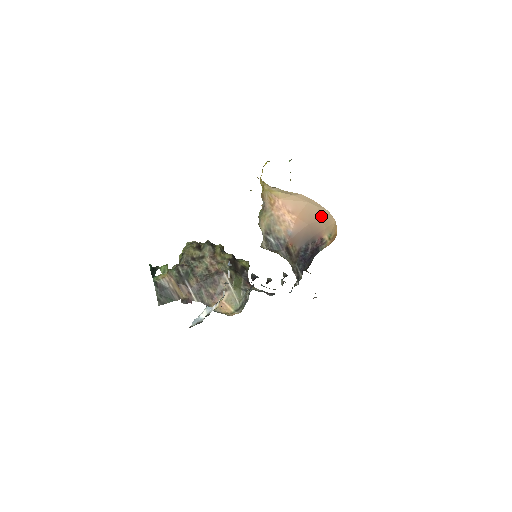
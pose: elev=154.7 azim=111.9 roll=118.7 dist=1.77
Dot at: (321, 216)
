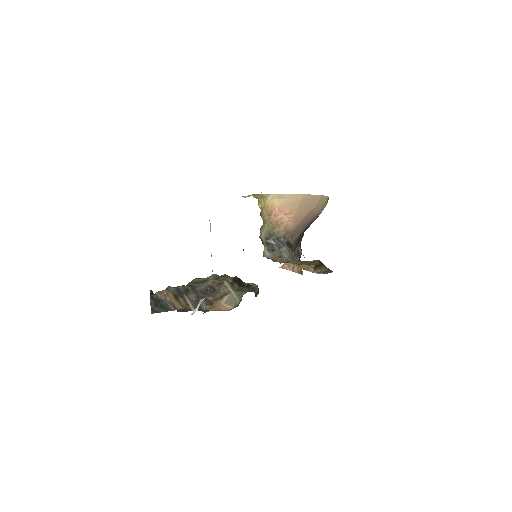
Dot at: (315, 203)
